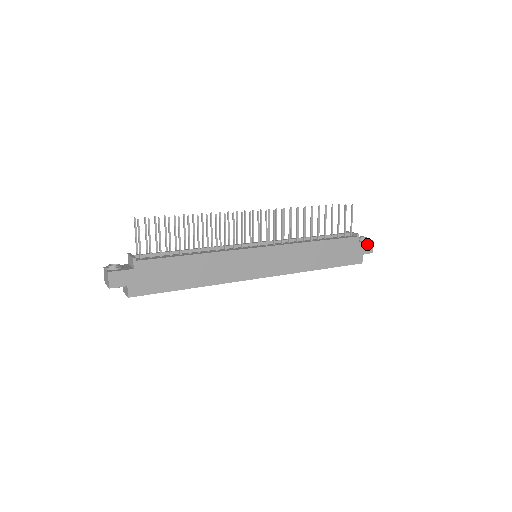
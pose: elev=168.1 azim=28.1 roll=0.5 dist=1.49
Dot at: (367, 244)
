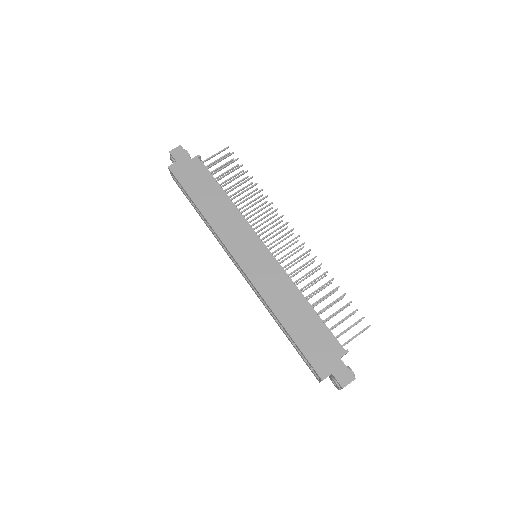
Dot at: (346, 372)
